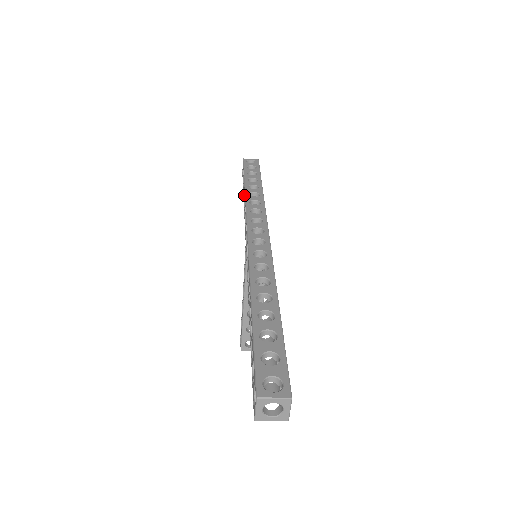
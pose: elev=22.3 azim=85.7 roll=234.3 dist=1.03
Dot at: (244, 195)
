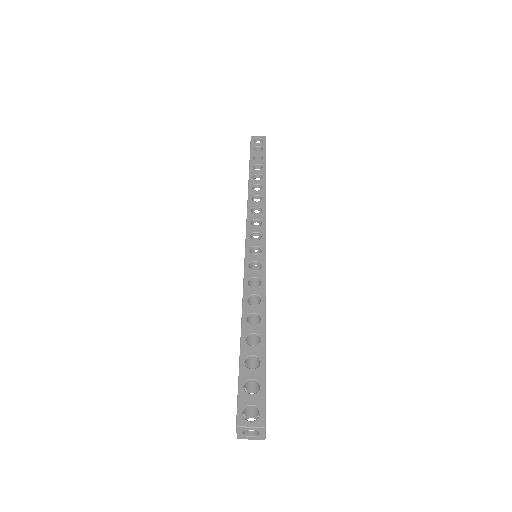
Dot at: occluded
